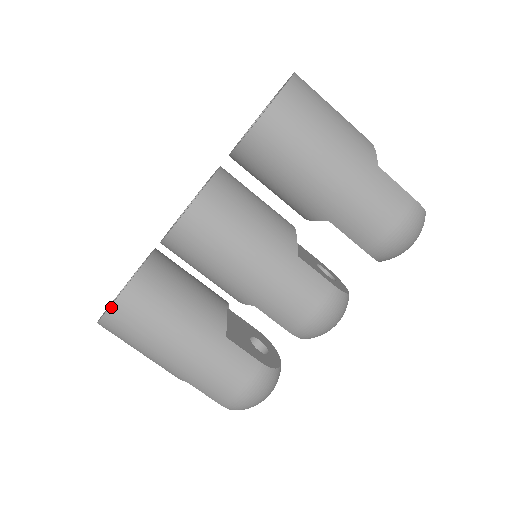
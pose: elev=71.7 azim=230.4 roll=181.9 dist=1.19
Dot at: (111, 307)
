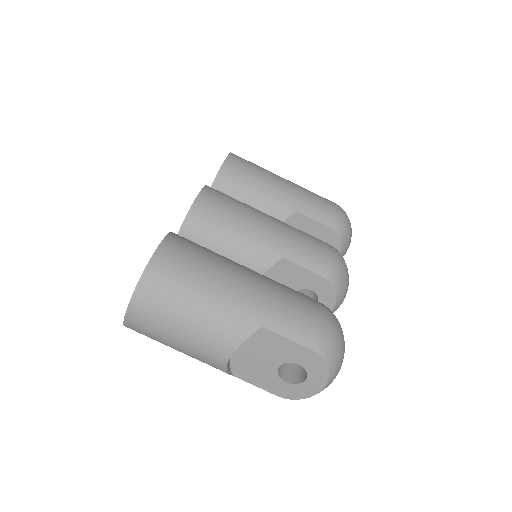
Dot at: (161, 243)
